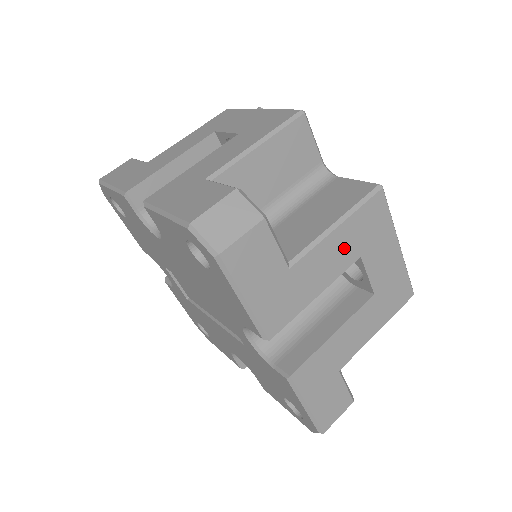
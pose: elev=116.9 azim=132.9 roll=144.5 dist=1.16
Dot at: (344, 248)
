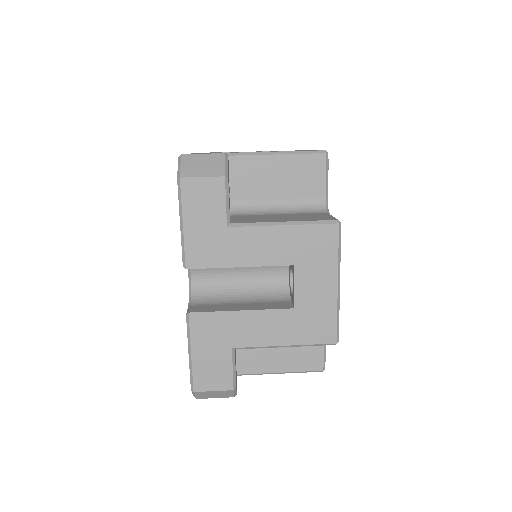
Dot at: (281, 246)
